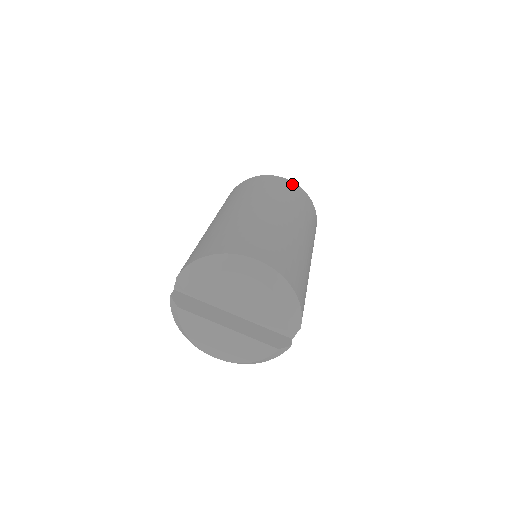
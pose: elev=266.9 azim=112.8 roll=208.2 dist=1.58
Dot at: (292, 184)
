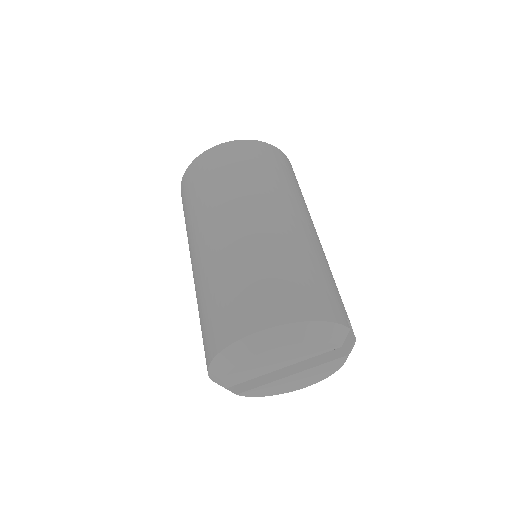
Dot at: (220, 150)
